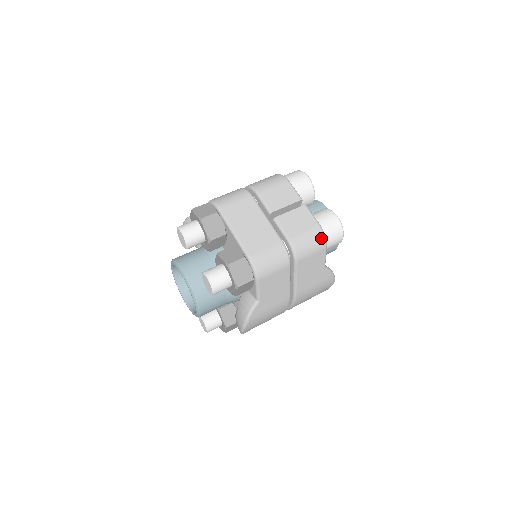
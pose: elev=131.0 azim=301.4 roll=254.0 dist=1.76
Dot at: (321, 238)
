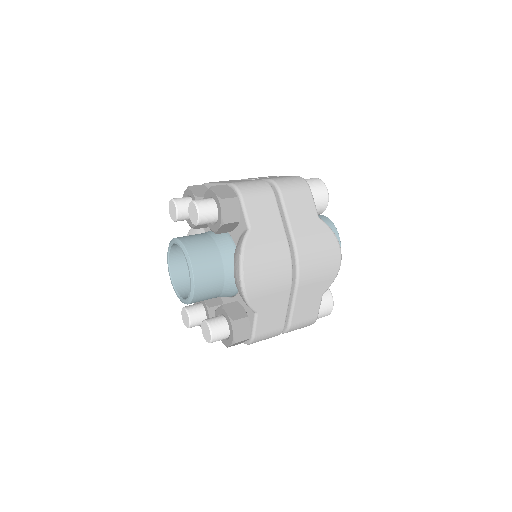
Dot at: (302, 180)
